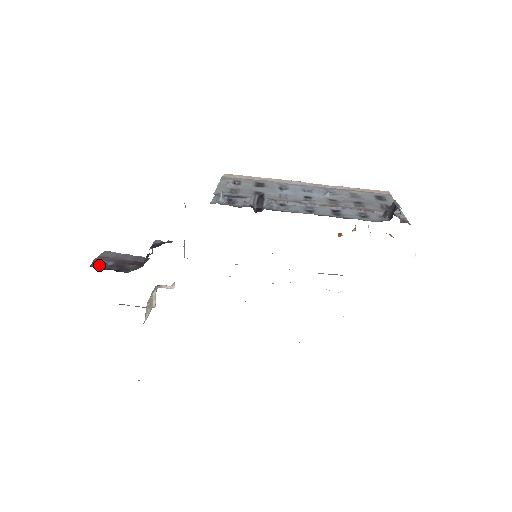
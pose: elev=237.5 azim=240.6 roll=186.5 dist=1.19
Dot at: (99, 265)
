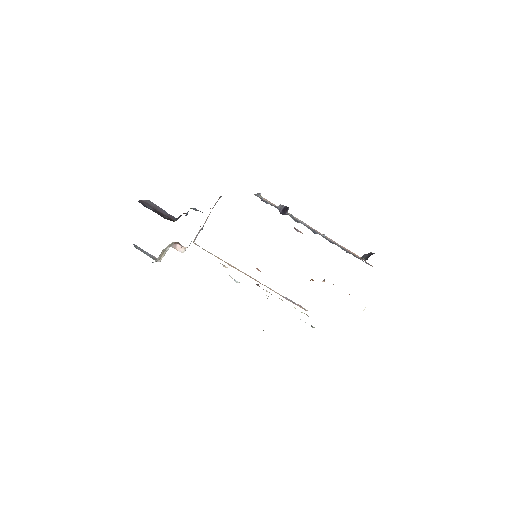
Dot at: (143, 204)
